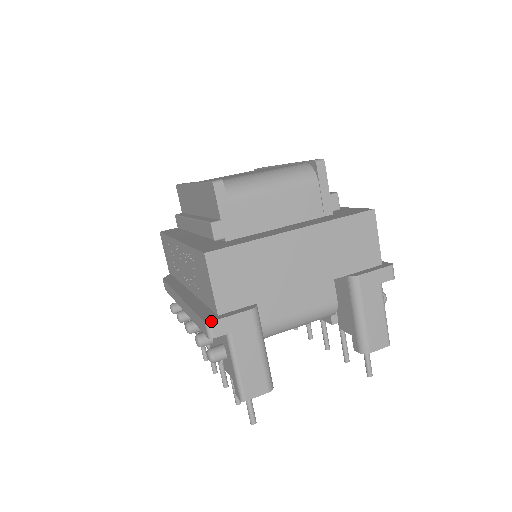
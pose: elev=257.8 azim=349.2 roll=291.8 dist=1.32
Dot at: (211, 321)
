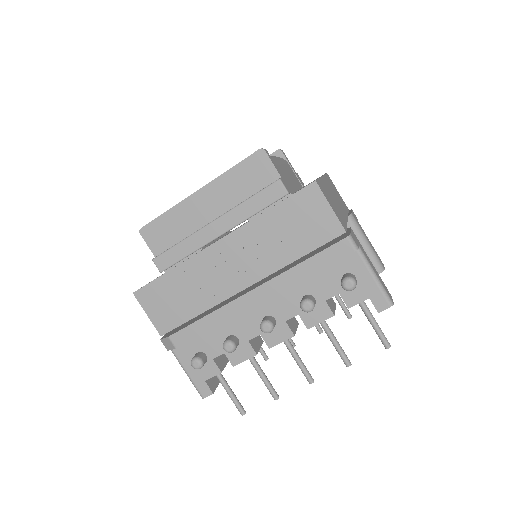
Dot at: (350, 234)
